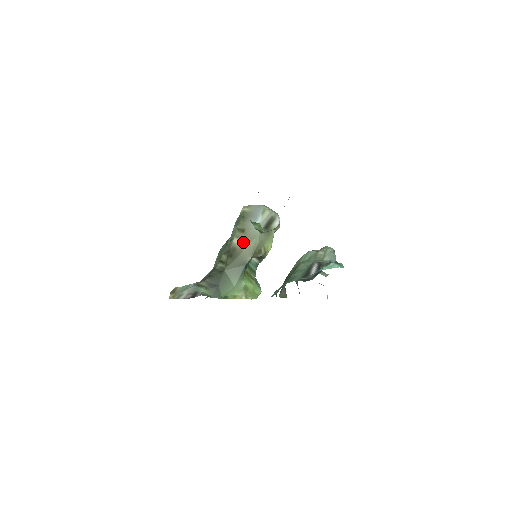
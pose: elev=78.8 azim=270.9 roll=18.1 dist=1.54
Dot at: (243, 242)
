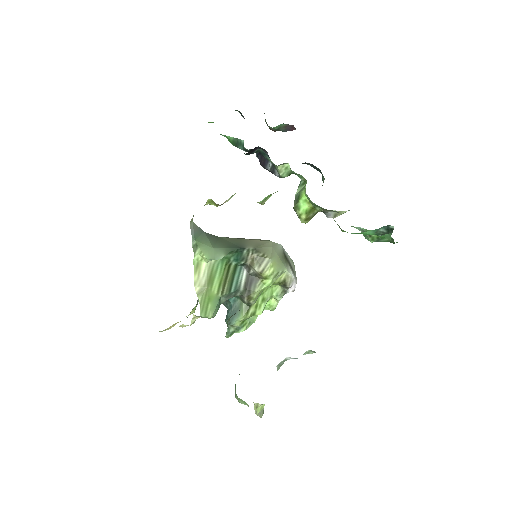
Dot at: (258, 239)
